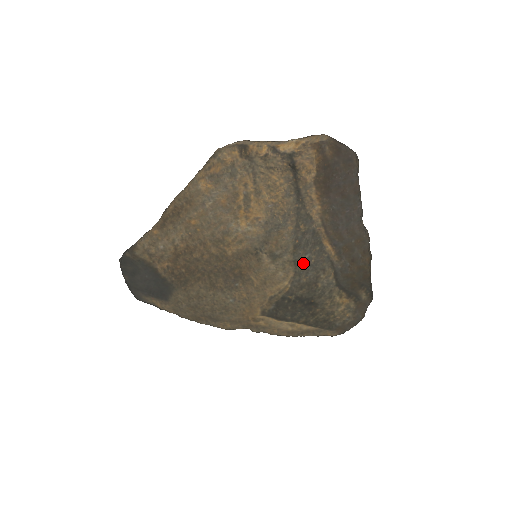
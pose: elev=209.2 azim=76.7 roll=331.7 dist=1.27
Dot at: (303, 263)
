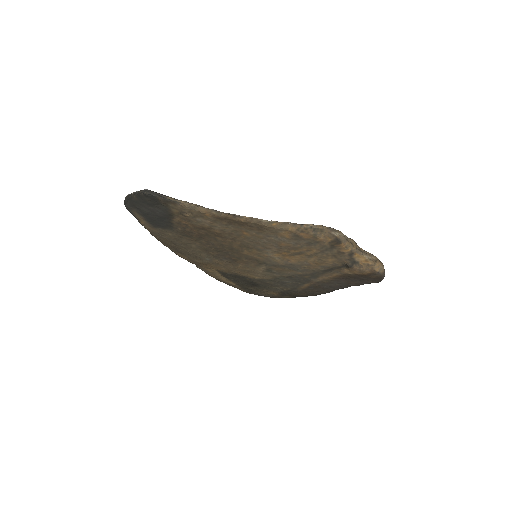
Dot at: (281, 281)
